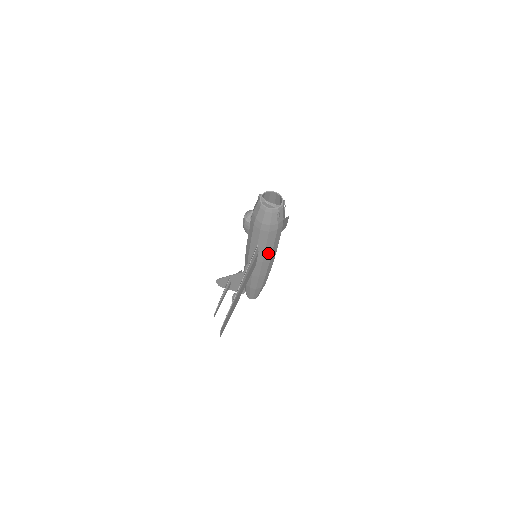
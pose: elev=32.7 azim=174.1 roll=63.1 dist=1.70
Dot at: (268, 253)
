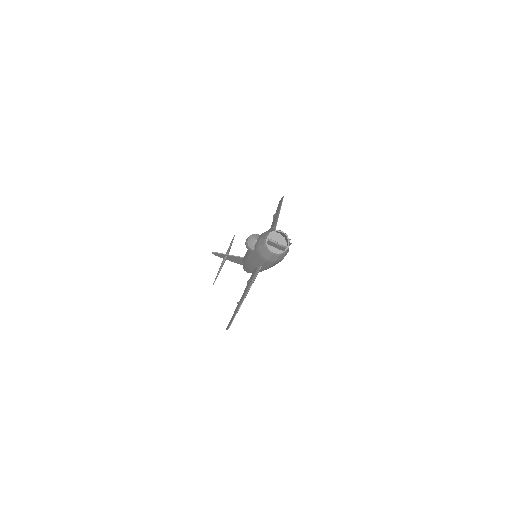
Dot at: occluded
